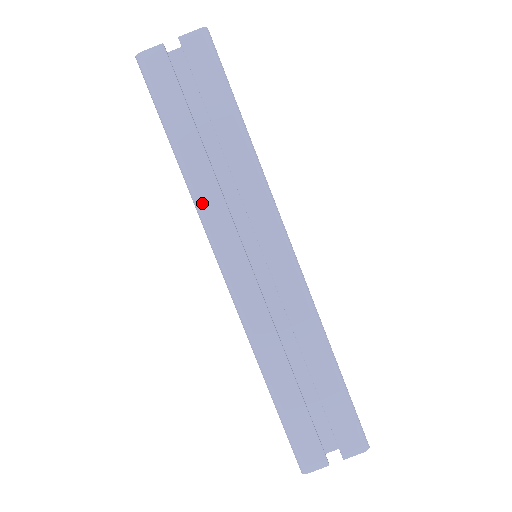
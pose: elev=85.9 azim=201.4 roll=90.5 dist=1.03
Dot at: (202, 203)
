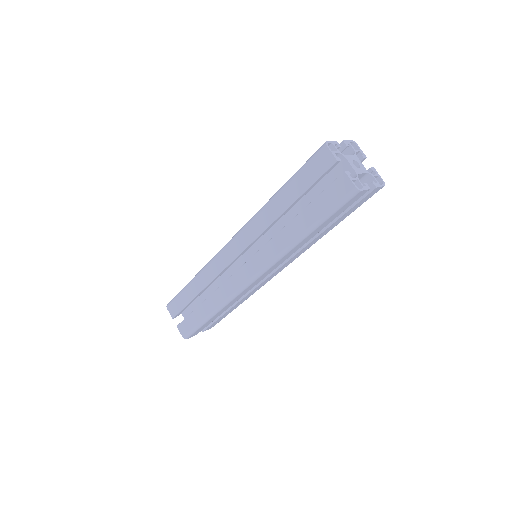
Dot at: (256, 219)
